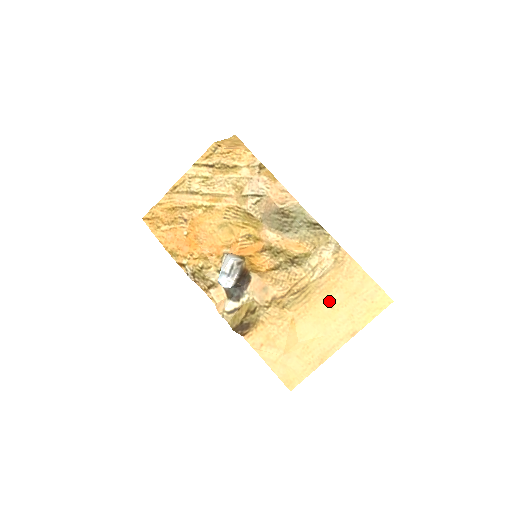
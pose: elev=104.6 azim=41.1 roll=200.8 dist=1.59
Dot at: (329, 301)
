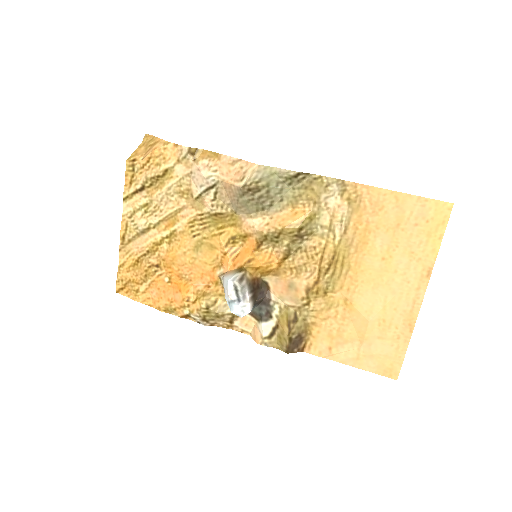
Dot at: (373, 253)
